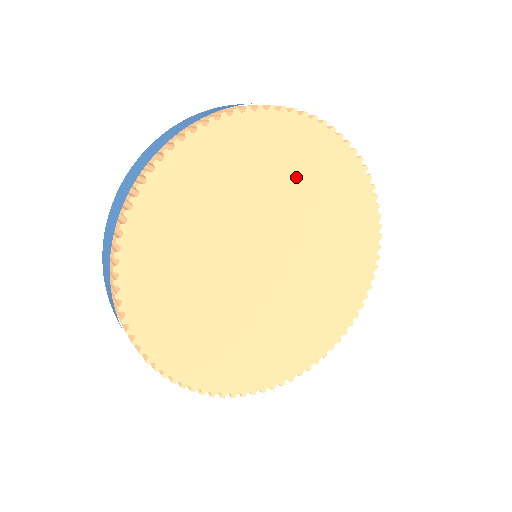
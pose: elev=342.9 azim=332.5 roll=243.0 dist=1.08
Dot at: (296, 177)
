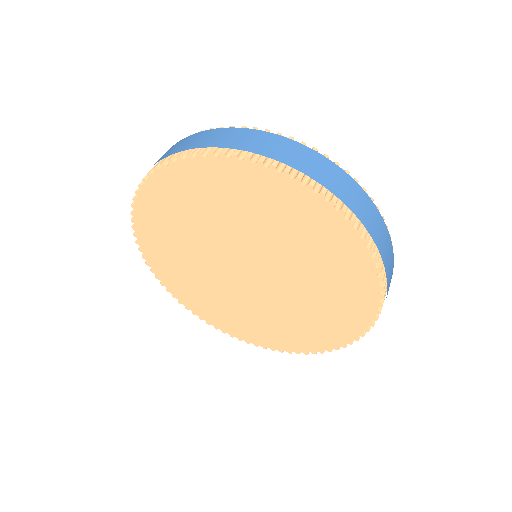
Dot at: (209, 208)
